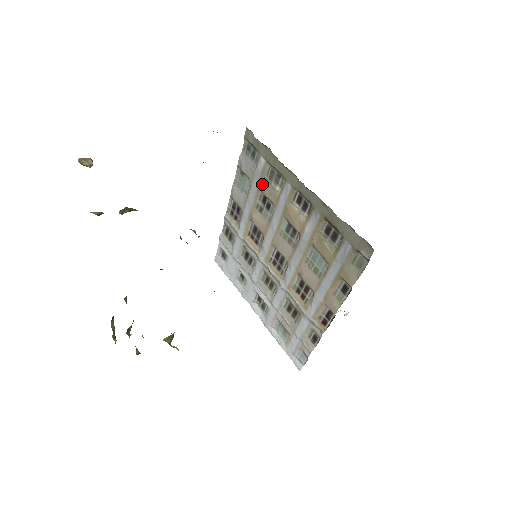
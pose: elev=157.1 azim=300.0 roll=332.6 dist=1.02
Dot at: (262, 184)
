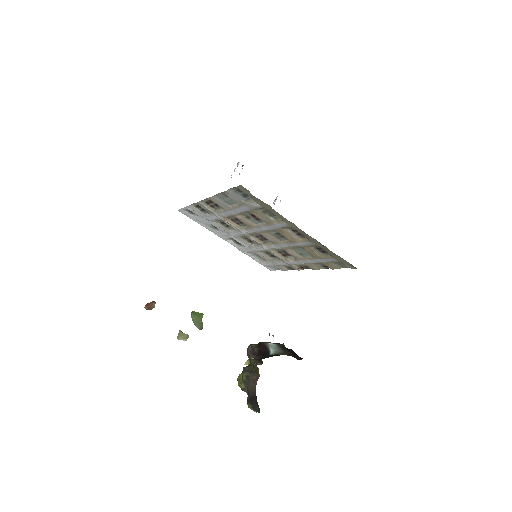
Dot at: (254, 212)
